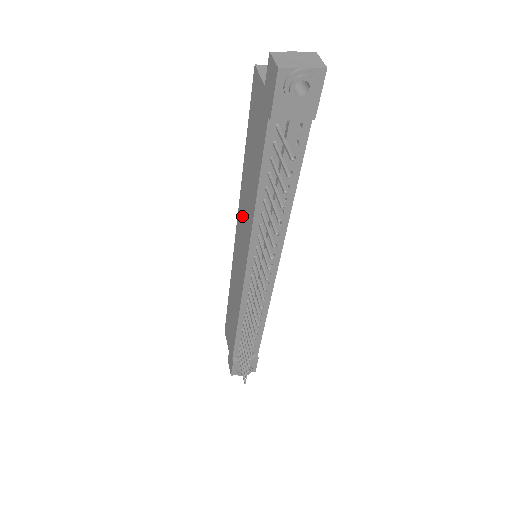
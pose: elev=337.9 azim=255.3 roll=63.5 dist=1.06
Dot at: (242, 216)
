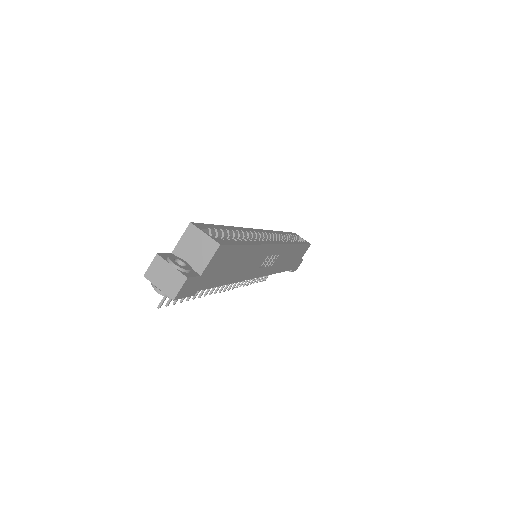
Dot at: occluded
